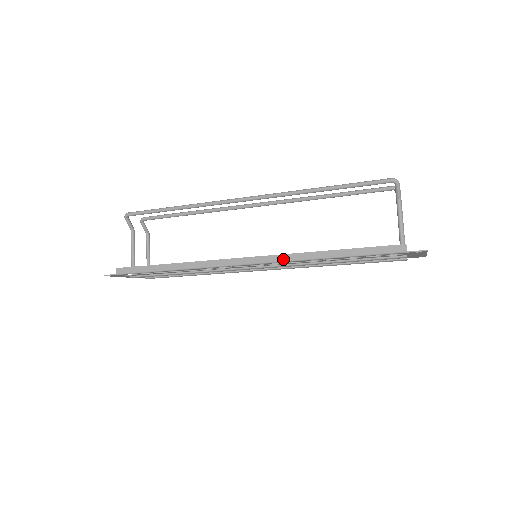
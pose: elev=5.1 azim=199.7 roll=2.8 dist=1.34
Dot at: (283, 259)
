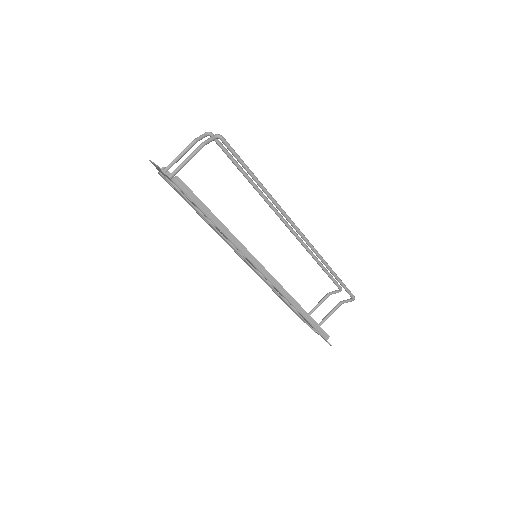
Dot at: (281, 290)
